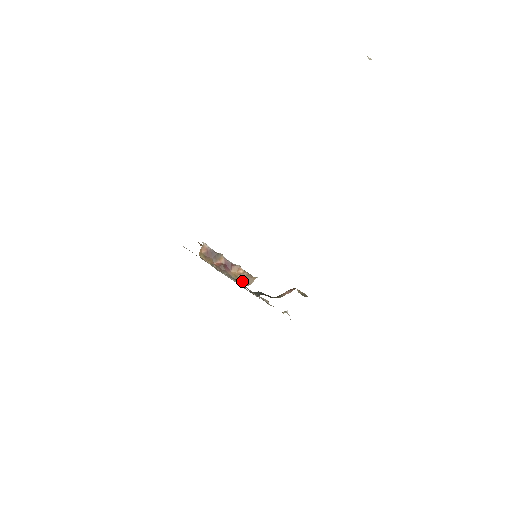
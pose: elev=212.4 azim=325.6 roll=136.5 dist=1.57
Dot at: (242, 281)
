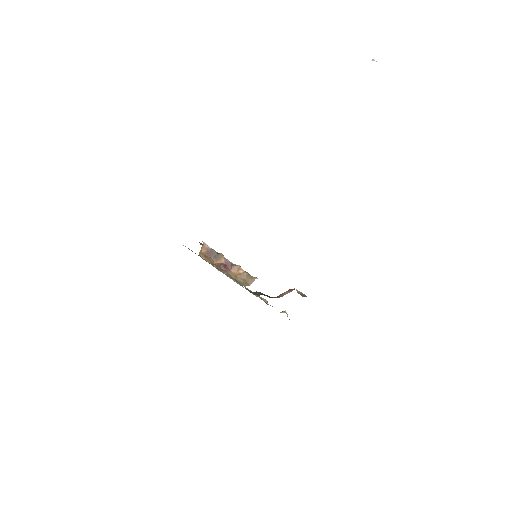
Dot at: (242, 281)
